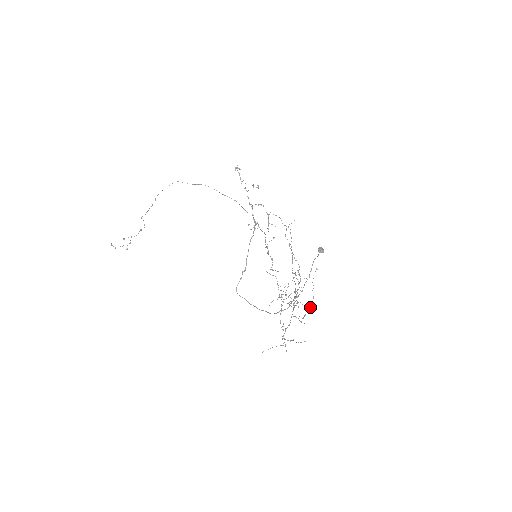
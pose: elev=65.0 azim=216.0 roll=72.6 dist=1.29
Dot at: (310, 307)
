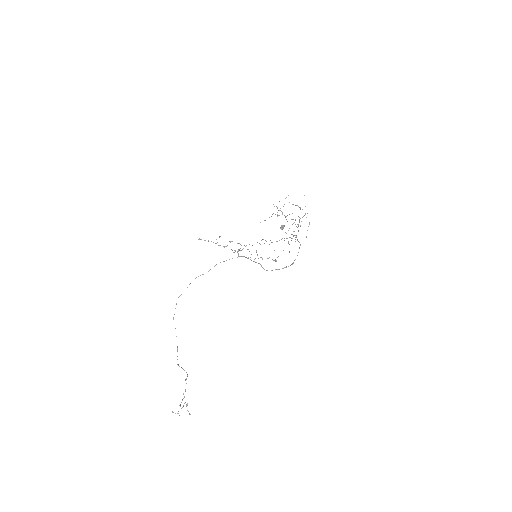
Dot at: occluded
